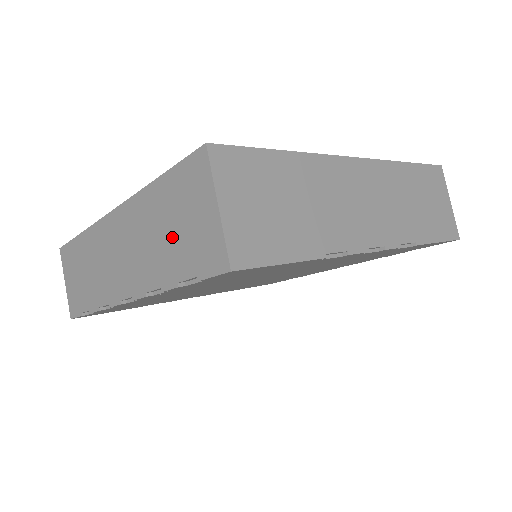
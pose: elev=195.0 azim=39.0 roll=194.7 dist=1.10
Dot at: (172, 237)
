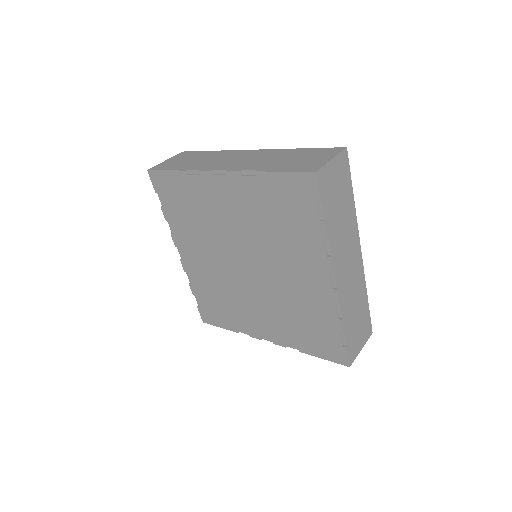
Dot at: occluded
